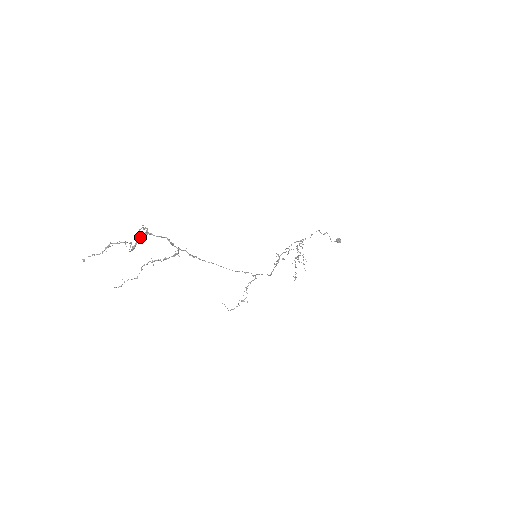
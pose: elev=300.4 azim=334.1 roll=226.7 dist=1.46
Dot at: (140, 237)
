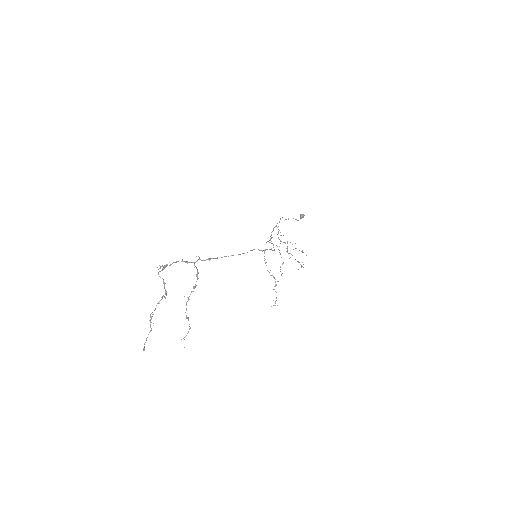
Dot at: (163, 280)
